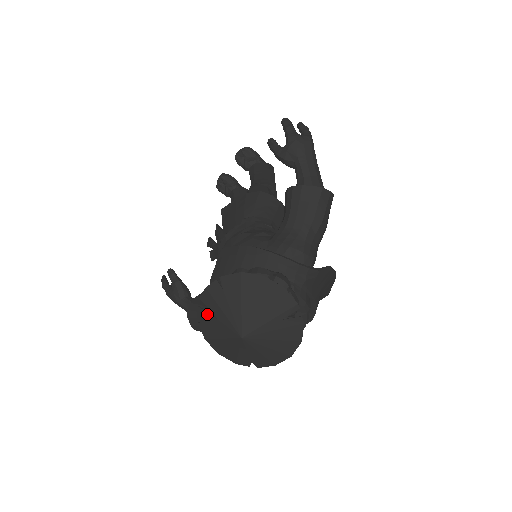
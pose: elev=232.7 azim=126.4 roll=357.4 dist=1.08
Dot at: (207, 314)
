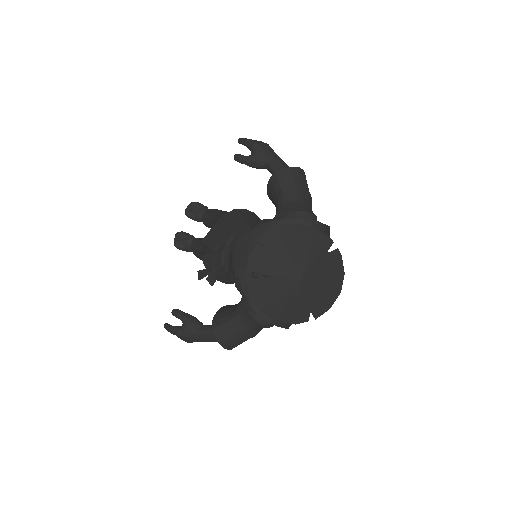
Dot at: (259, 279)
